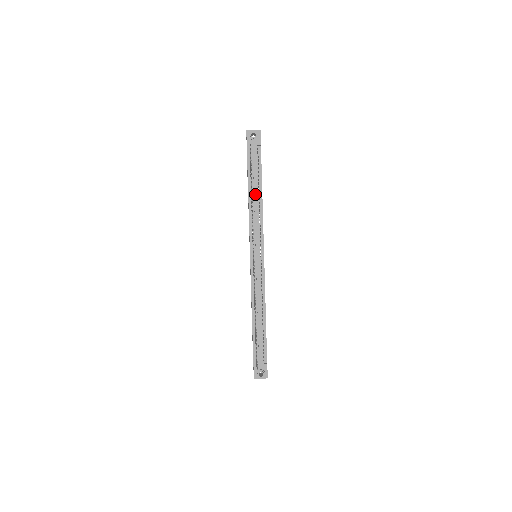
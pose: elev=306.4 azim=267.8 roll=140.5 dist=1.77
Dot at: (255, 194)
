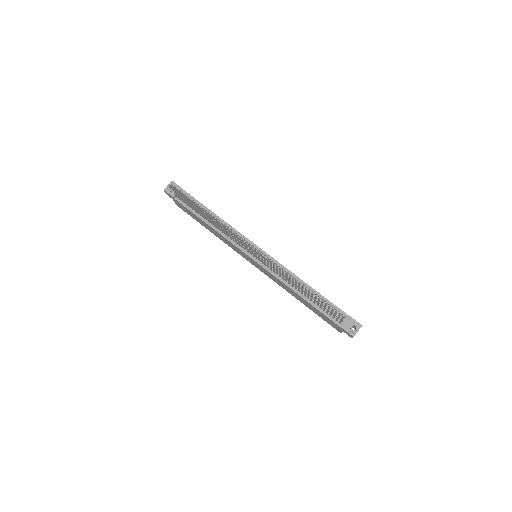
Dot at: occluded
